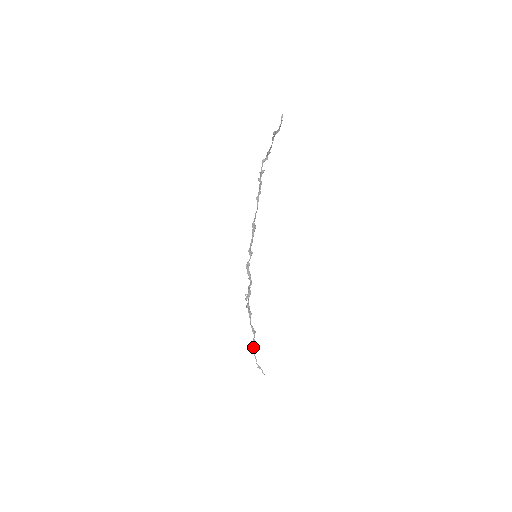
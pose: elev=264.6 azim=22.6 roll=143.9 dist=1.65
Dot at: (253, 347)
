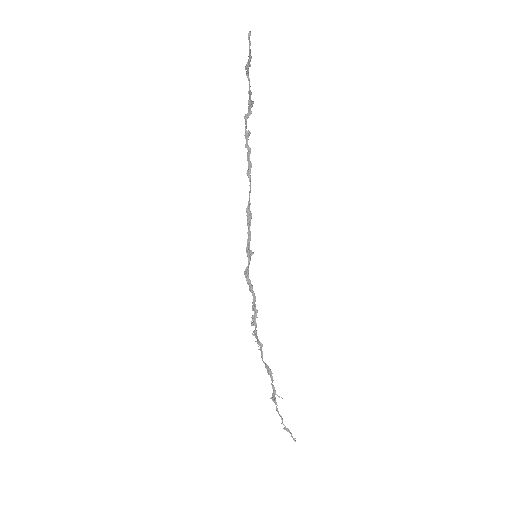
Dot at: (274, 397)
